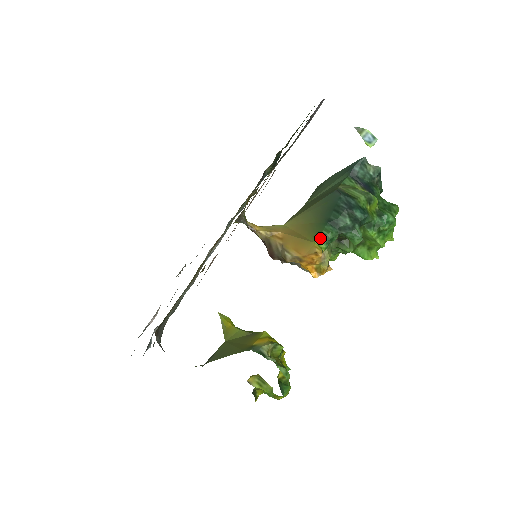
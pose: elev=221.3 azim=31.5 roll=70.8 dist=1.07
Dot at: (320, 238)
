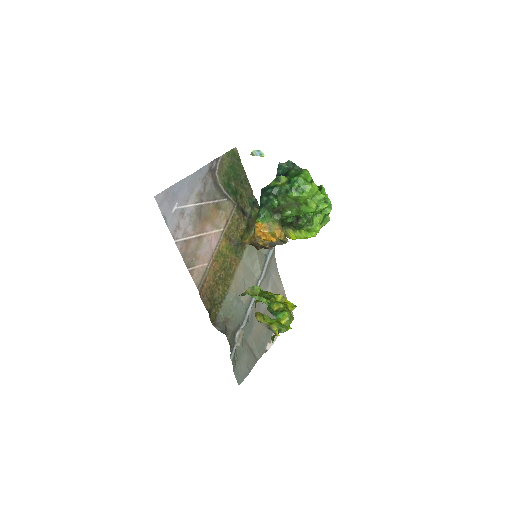
Dot at: (257, 218)
